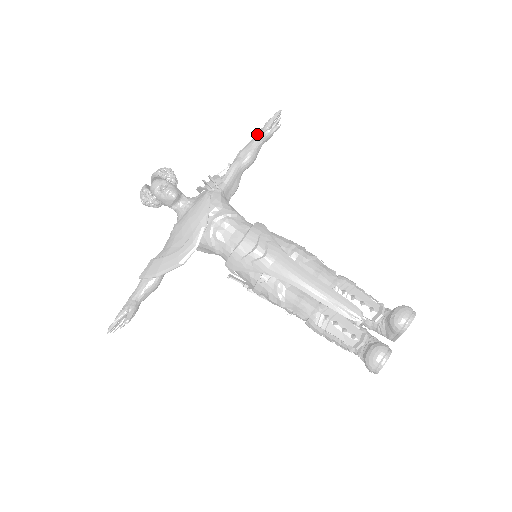
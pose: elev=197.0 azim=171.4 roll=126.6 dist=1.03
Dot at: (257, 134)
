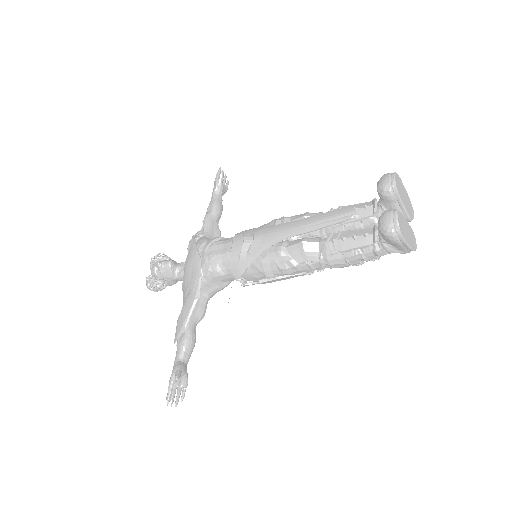
Dot at: occluded
